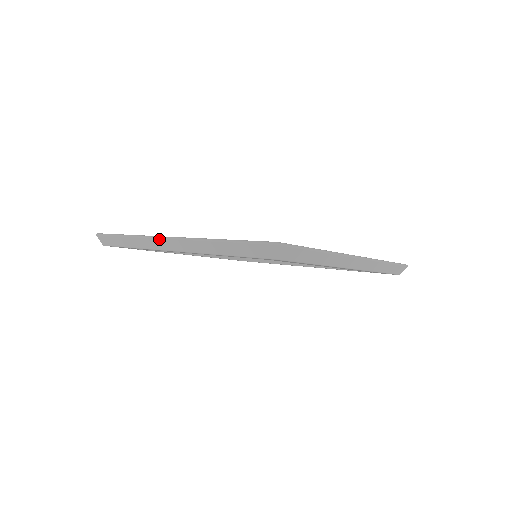
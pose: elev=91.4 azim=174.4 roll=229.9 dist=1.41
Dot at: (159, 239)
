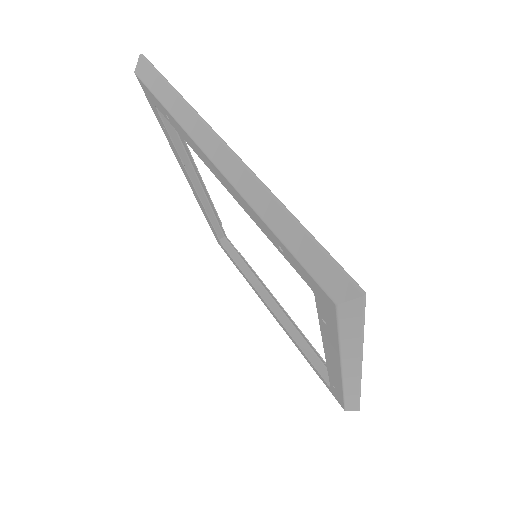
Dot at: (212, 133)
